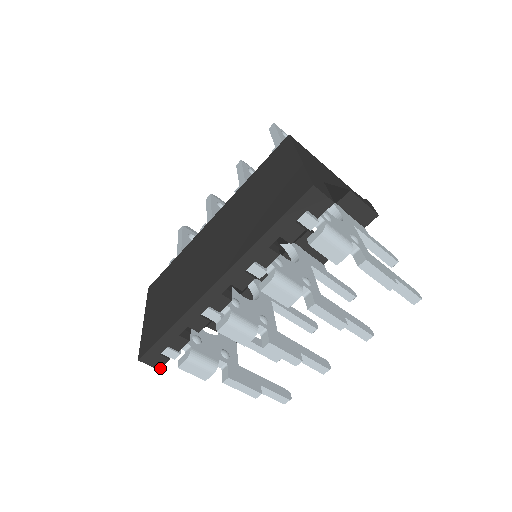
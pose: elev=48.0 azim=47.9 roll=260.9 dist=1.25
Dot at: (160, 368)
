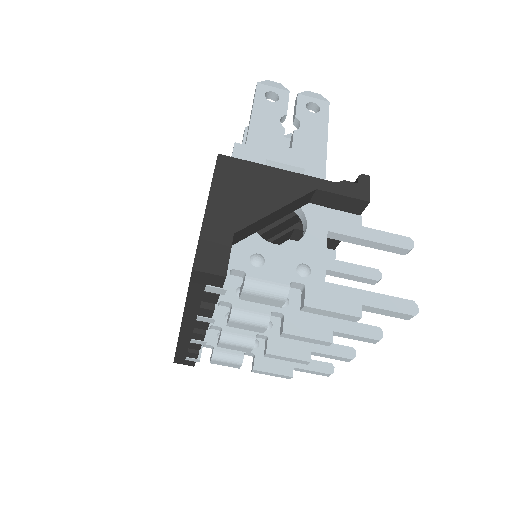
Dot at: occluded
